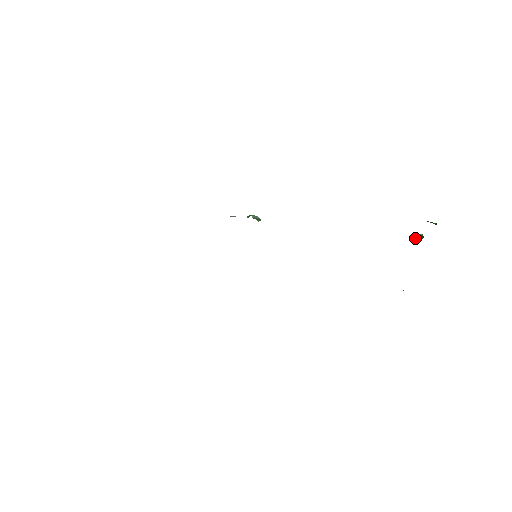
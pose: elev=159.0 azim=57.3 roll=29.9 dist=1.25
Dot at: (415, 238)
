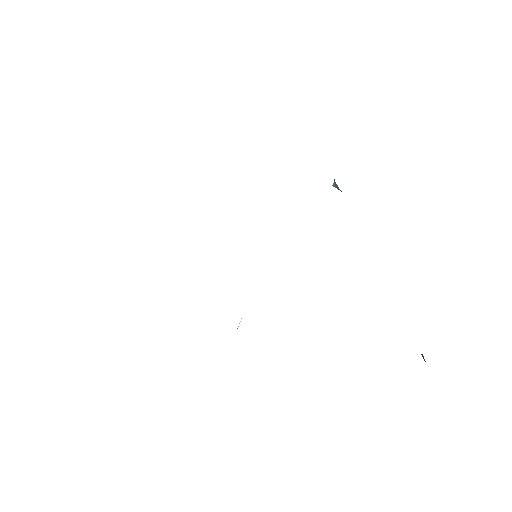
Dot at: (422, 356)
